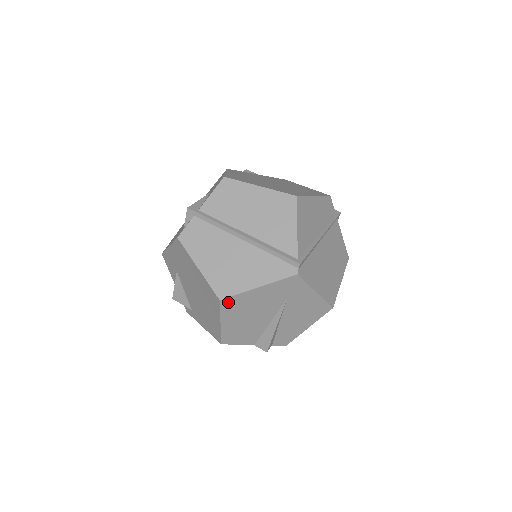
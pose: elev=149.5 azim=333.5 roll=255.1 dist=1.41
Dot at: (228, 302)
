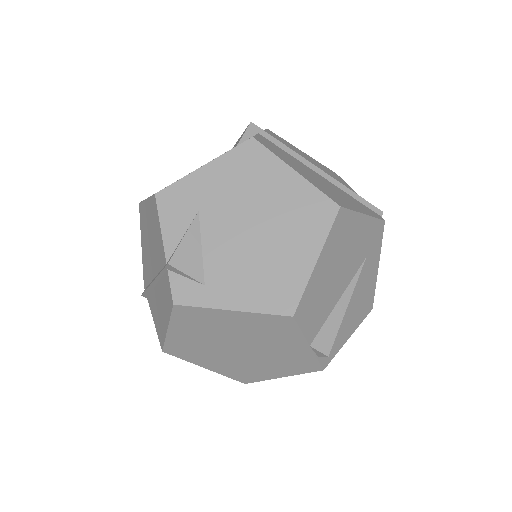
Dot at: (341, 218)
